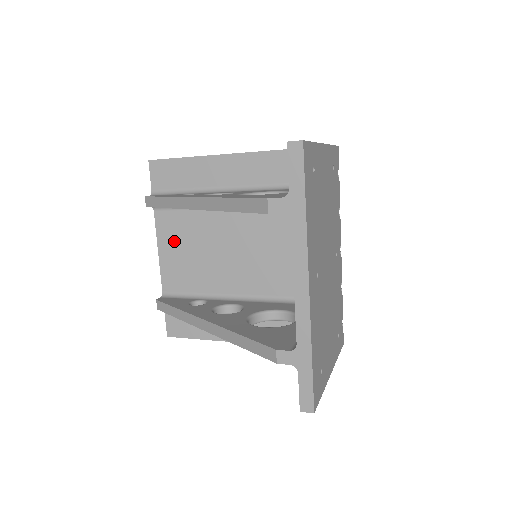
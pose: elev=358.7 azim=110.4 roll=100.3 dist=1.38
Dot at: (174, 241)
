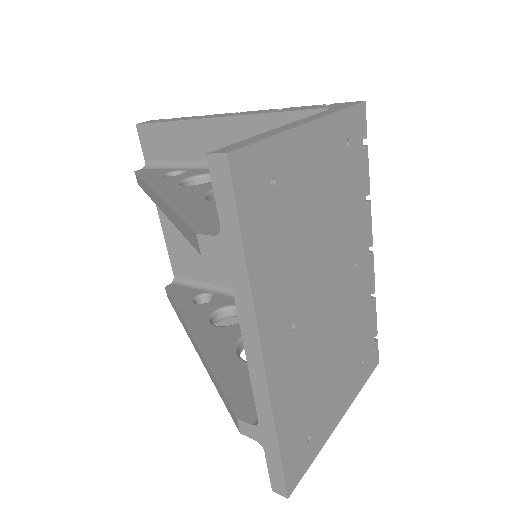
Dot at: occluded
